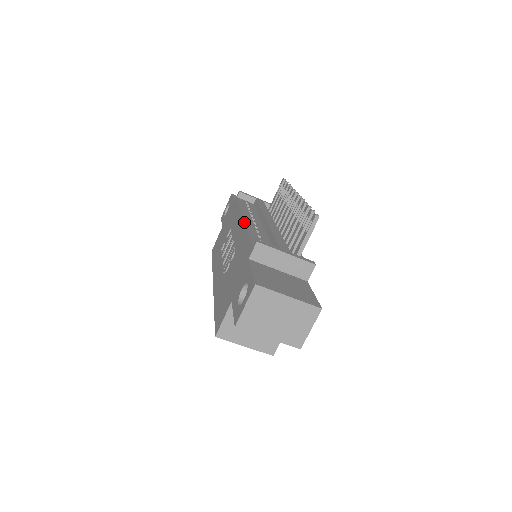
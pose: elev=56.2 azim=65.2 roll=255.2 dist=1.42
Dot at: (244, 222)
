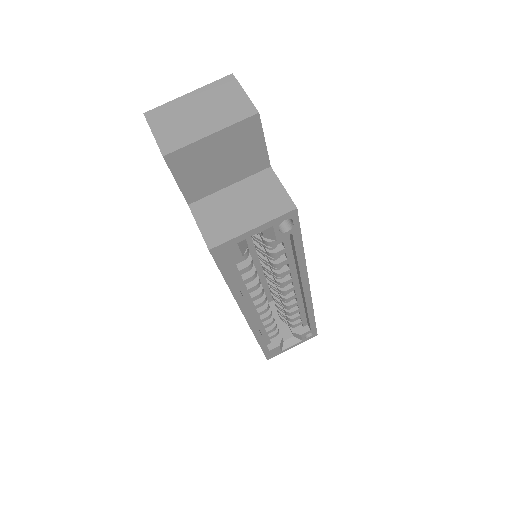
Dot at: occluded
